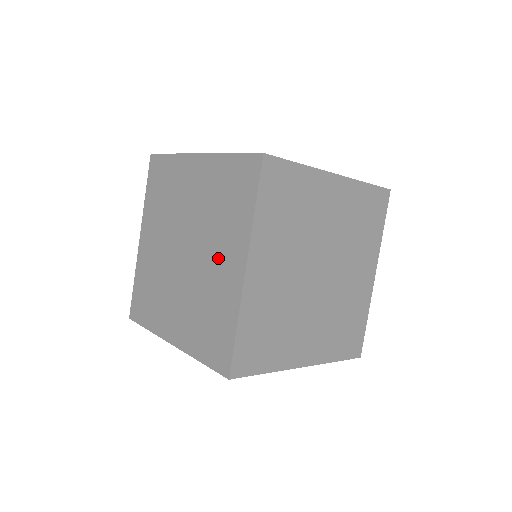
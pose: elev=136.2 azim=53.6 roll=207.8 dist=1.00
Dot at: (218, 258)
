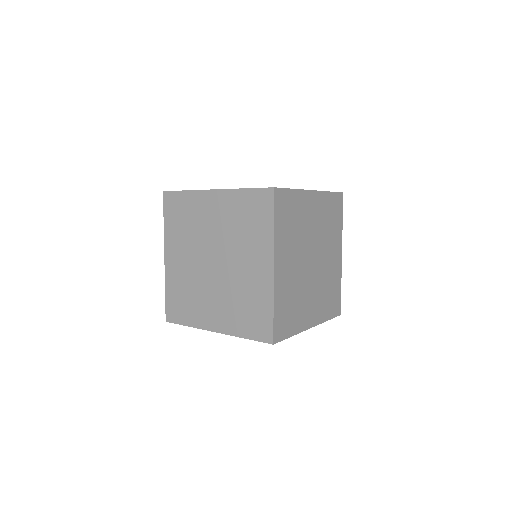
Dot at: (248, 263)
